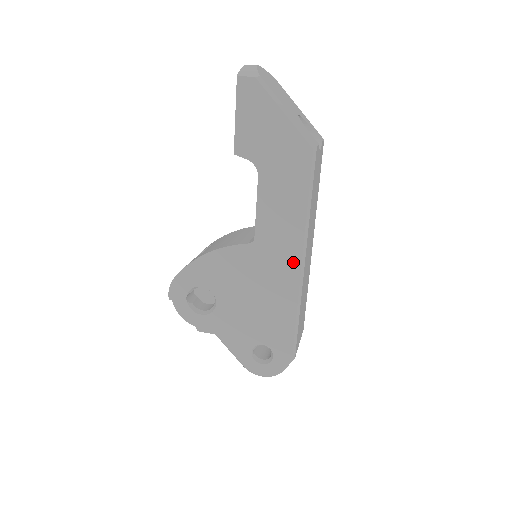
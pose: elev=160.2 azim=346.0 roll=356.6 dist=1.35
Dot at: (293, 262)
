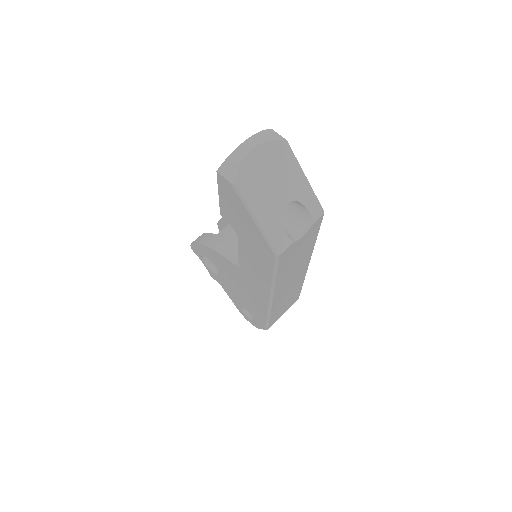
Dot at: (264, 295)
